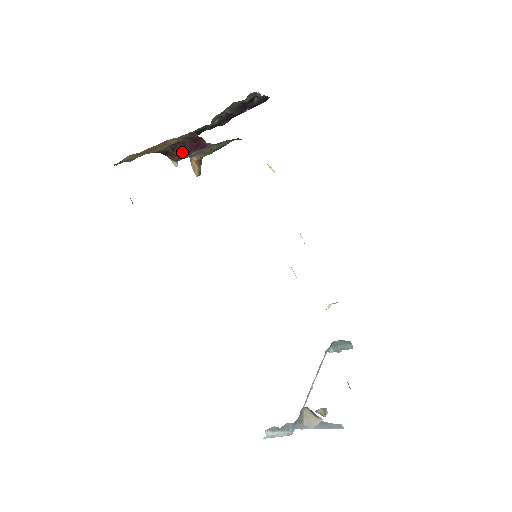
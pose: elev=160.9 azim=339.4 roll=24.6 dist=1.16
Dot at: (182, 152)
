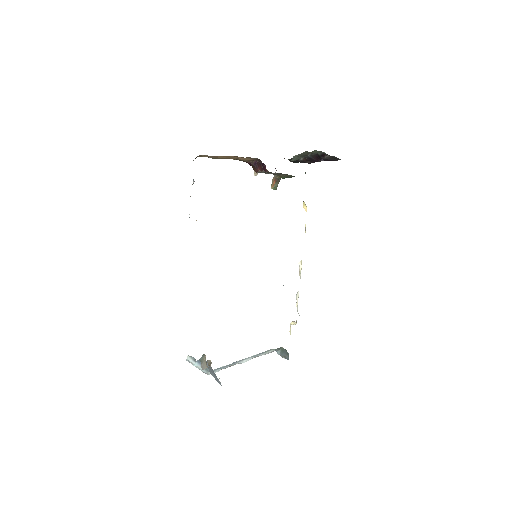
Dot at: (260, 168)
